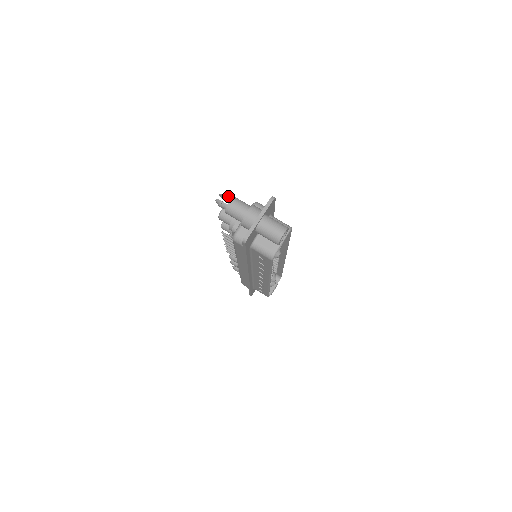
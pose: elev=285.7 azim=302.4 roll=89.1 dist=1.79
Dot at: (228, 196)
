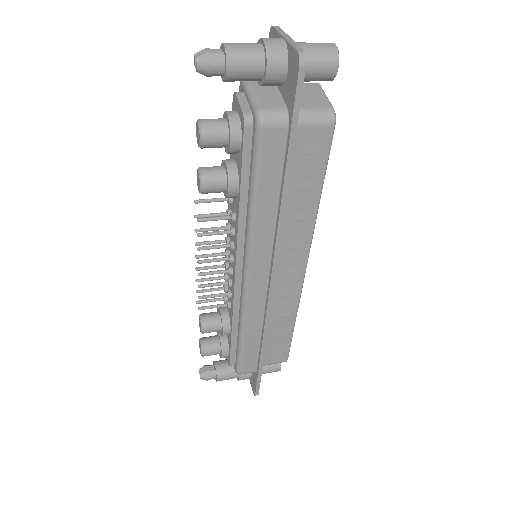
Dot at: occluded
